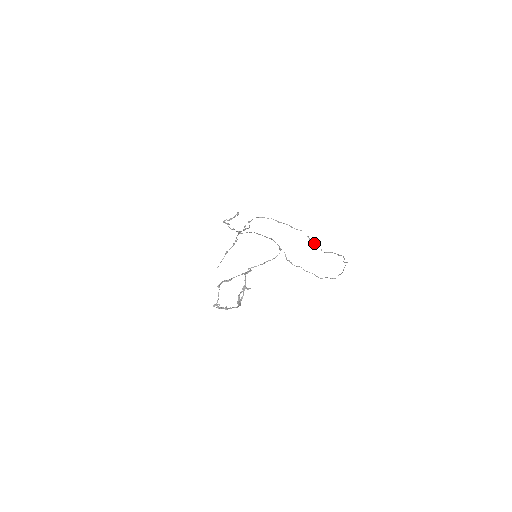
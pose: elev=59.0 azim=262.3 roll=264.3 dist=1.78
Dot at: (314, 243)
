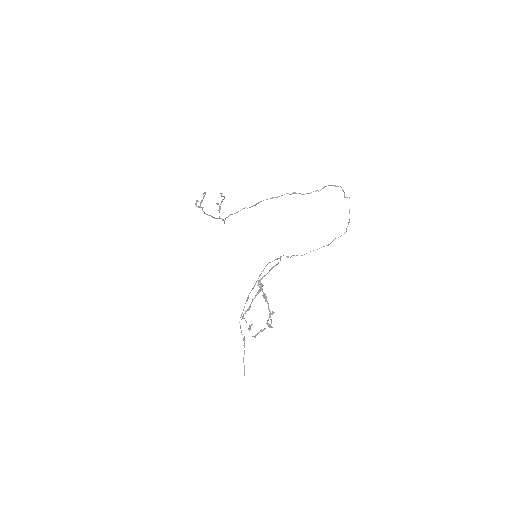
Dot at: (304, 194)
